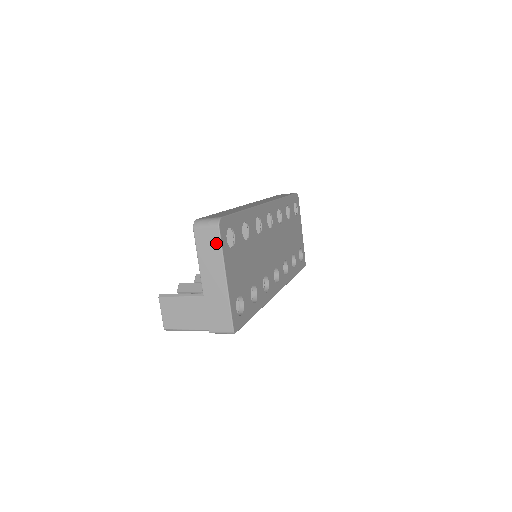
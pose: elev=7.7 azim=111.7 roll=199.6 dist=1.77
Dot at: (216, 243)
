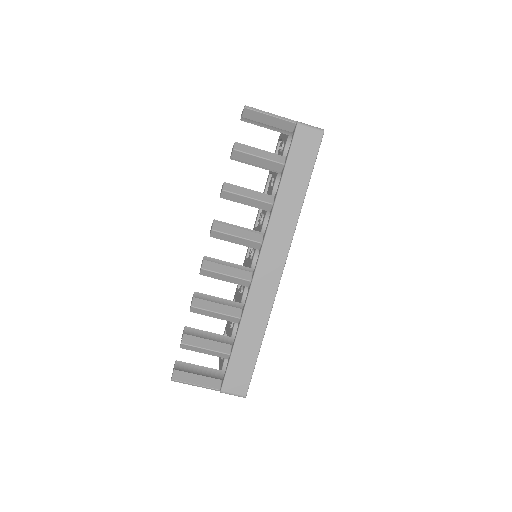
Dot at: occluded
